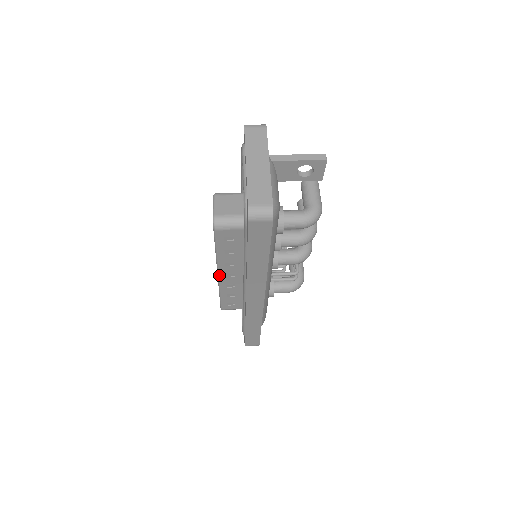
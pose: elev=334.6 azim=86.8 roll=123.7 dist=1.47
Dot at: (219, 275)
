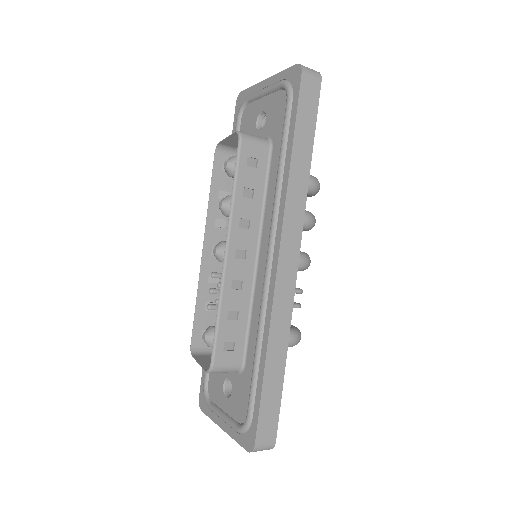
Dot at: (227, 251)
